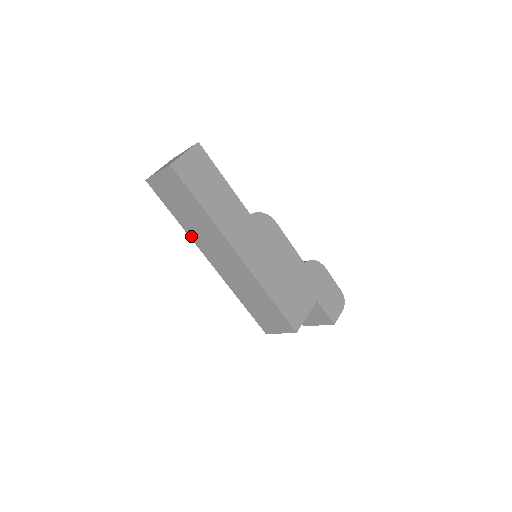
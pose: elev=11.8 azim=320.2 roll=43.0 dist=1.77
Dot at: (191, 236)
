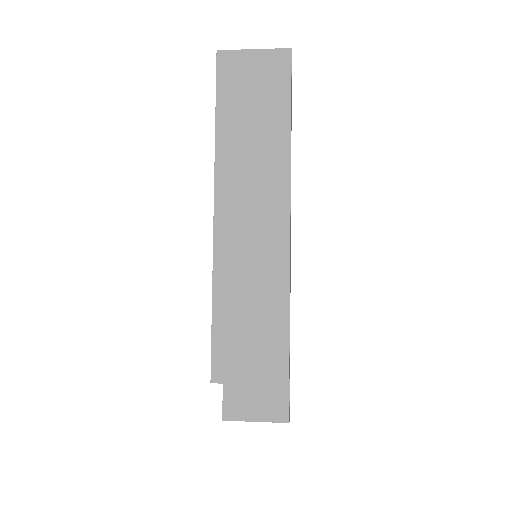
Dot at: (219, 157)
